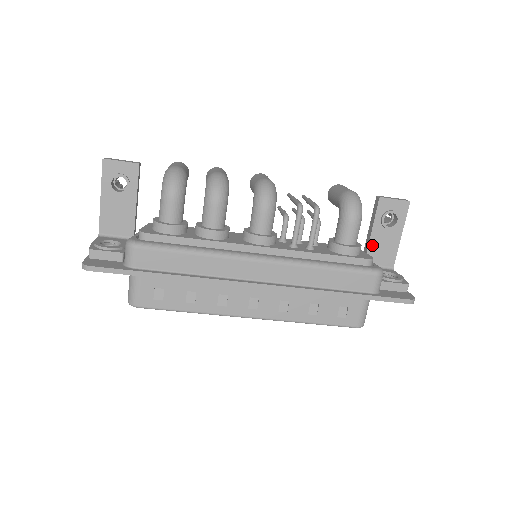
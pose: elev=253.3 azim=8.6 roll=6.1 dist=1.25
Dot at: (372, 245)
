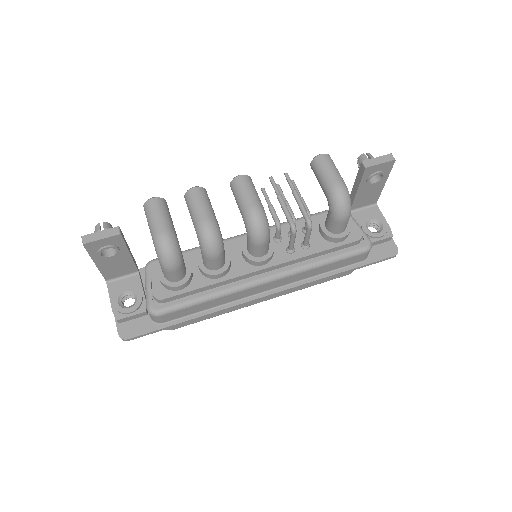
Dot at: (358, 198)
